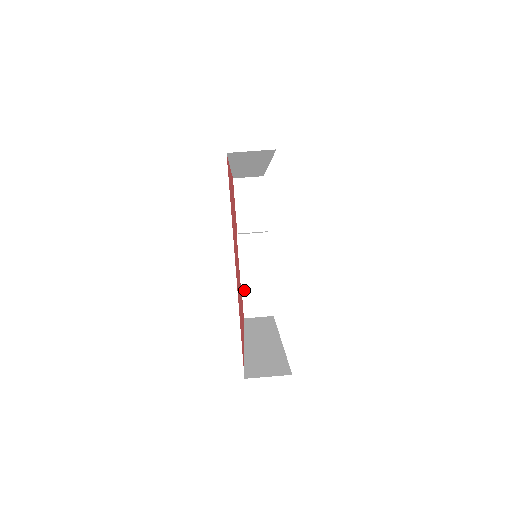
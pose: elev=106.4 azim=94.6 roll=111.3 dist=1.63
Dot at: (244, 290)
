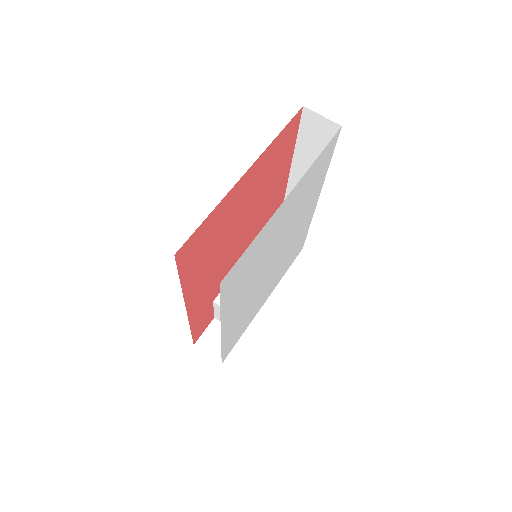
Dot at: (219, 299)
